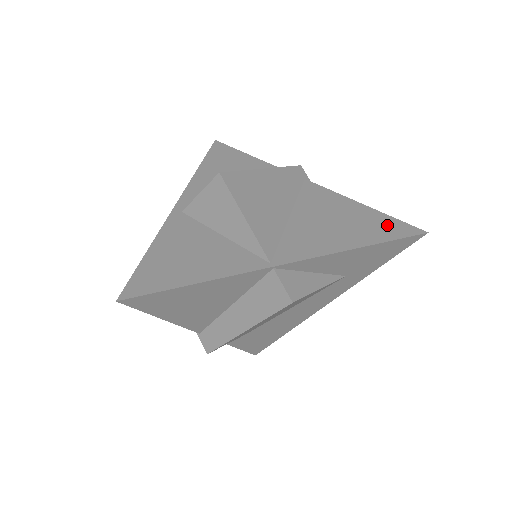
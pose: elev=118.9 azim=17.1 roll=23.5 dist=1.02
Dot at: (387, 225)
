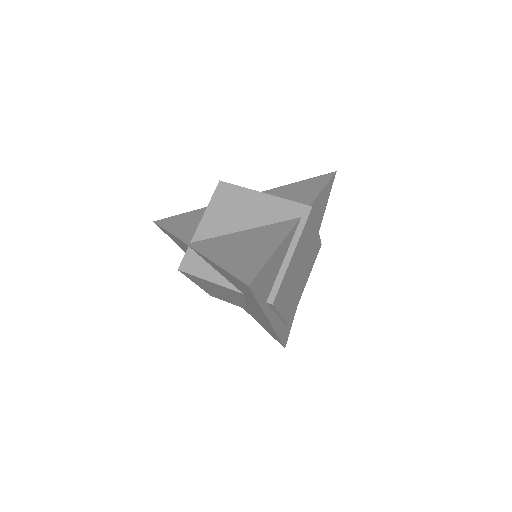
Dot at: (250, 266)
